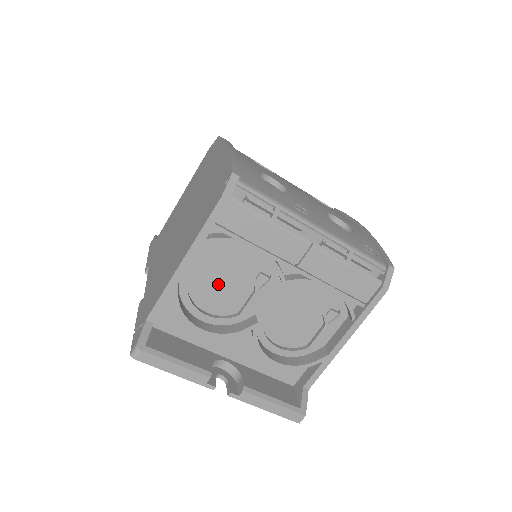
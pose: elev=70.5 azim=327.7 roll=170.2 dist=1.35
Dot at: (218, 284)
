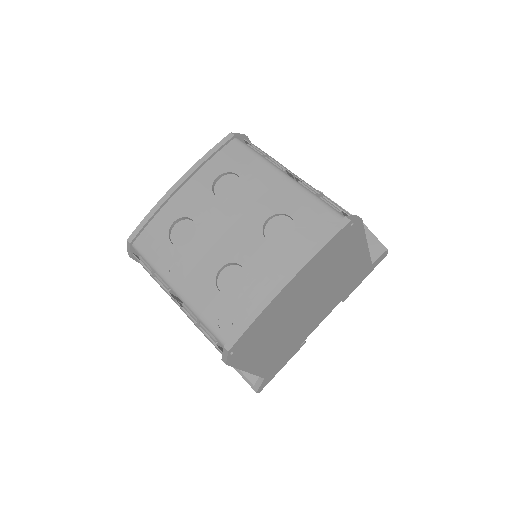
Dot at: occluded
